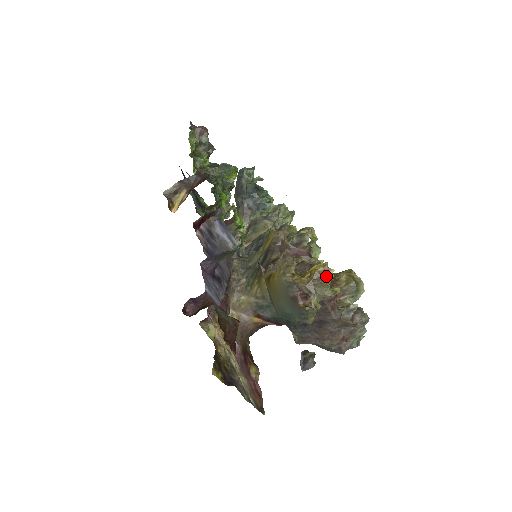
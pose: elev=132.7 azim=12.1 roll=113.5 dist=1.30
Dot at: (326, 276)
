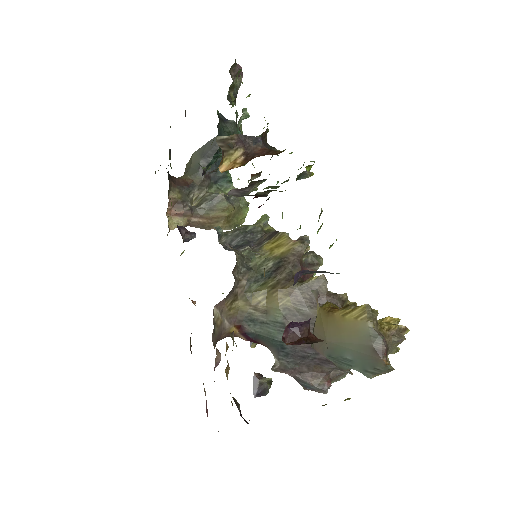
Dot at: (403, 335)
